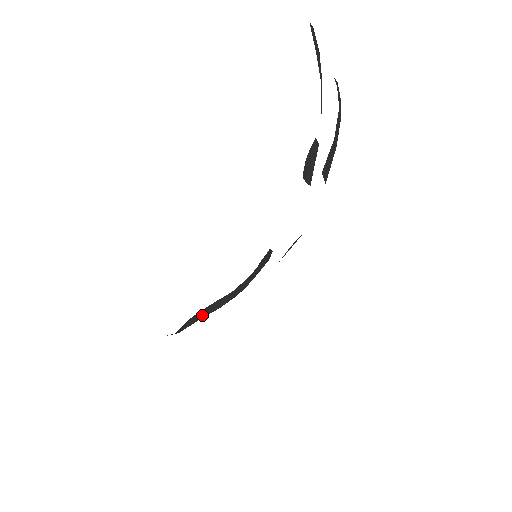
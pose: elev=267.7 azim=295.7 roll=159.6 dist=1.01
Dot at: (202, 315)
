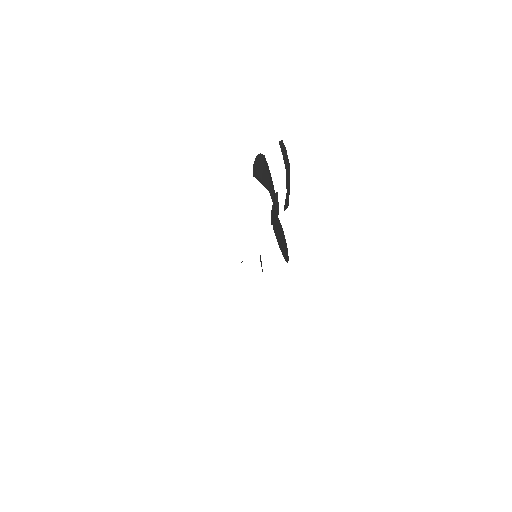
Dot at: occluded
